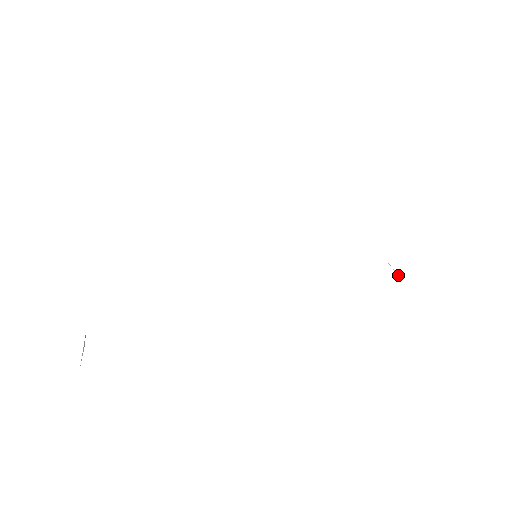
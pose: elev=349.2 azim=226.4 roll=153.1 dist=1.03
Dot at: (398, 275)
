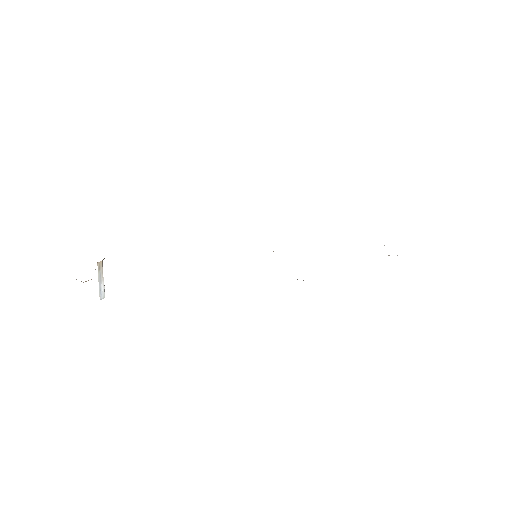
Dot at: occluded
